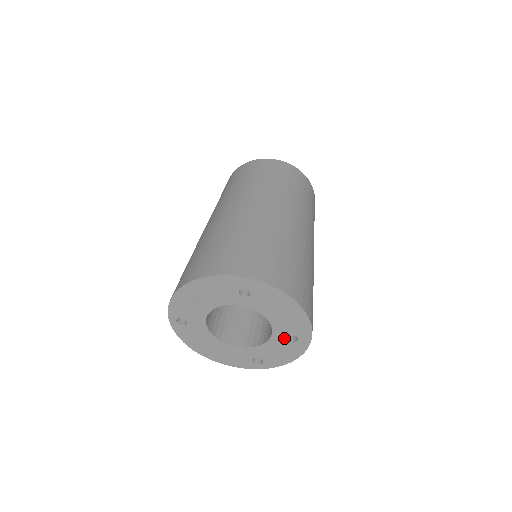
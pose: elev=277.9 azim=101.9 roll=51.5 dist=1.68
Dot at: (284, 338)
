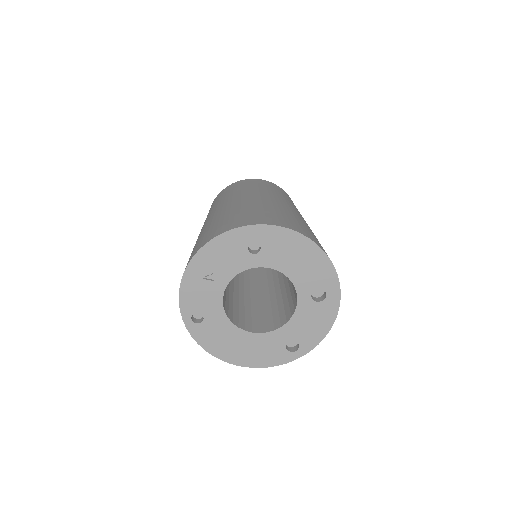
Dot at: (311, 298)
